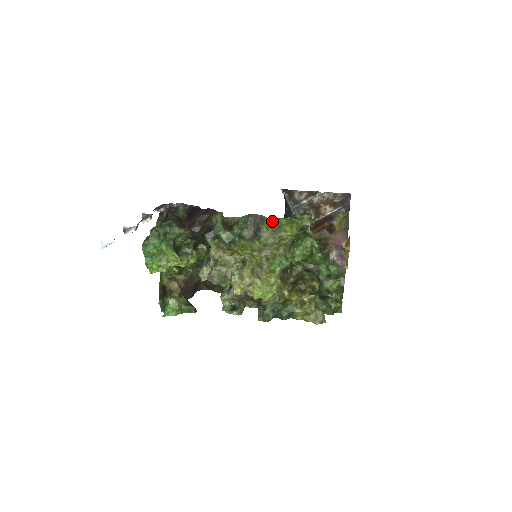
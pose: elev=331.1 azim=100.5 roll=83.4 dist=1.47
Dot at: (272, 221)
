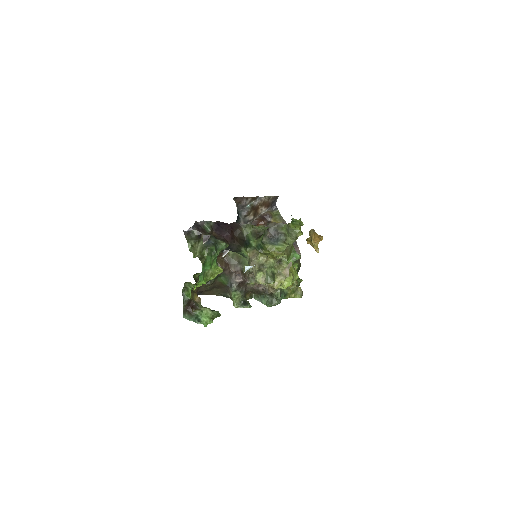
Dot at: (286, 226)
